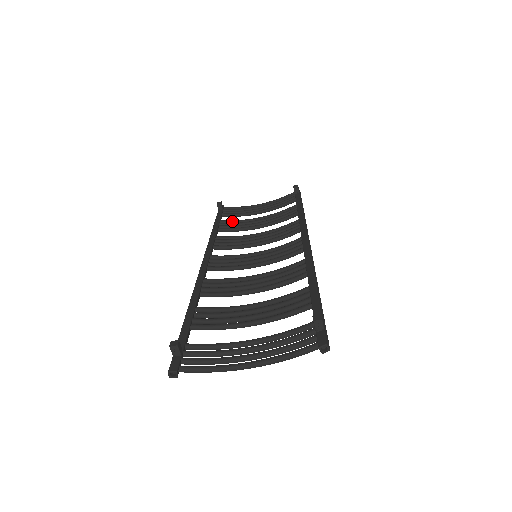
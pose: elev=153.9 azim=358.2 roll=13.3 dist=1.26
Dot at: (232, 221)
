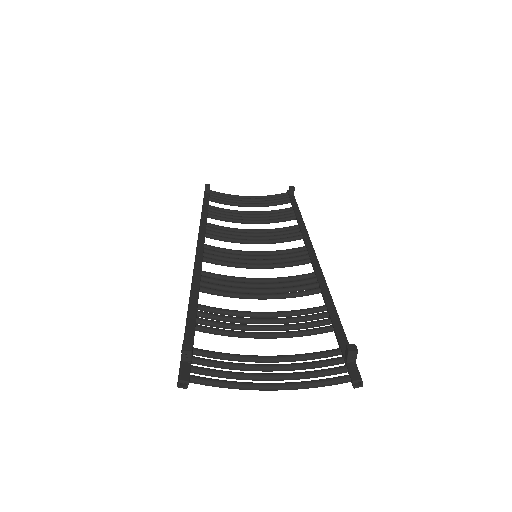
Dot at: (221, 209)
